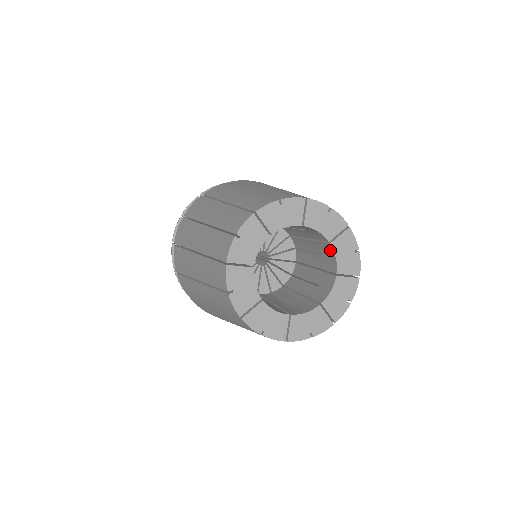
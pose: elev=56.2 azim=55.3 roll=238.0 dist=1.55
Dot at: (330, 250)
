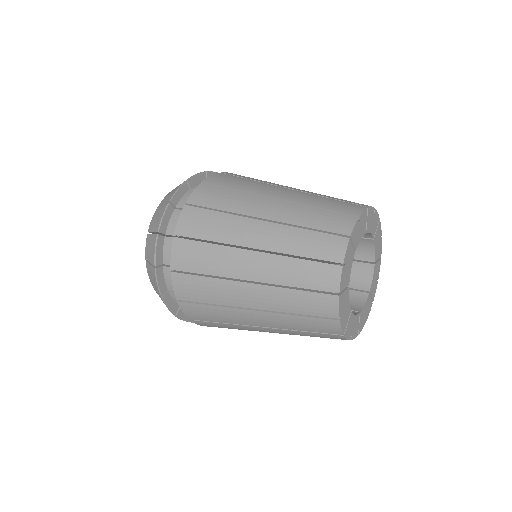
Dot at: (368, 244)
